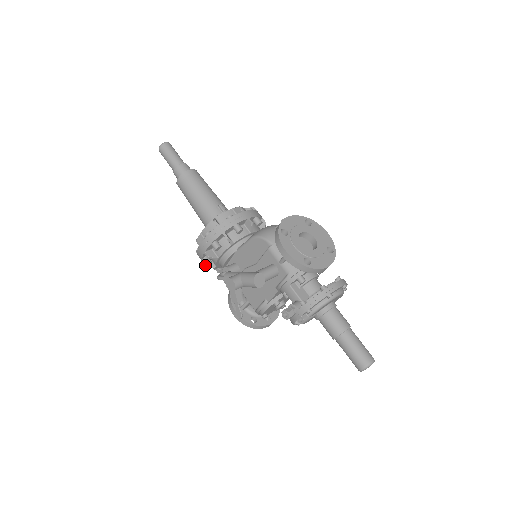
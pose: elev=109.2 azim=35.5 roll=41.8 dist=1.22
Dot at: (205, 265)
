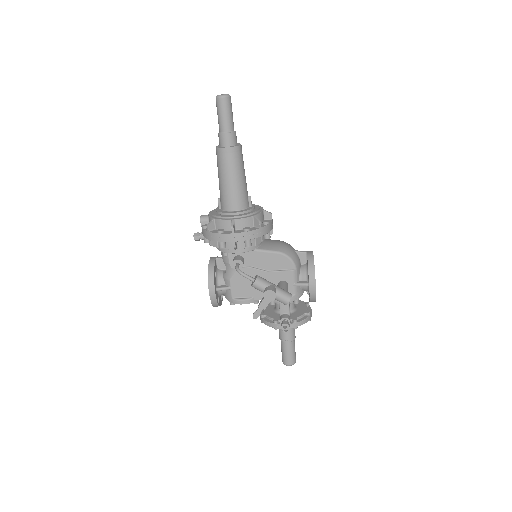
Dot at: (210, 242)
